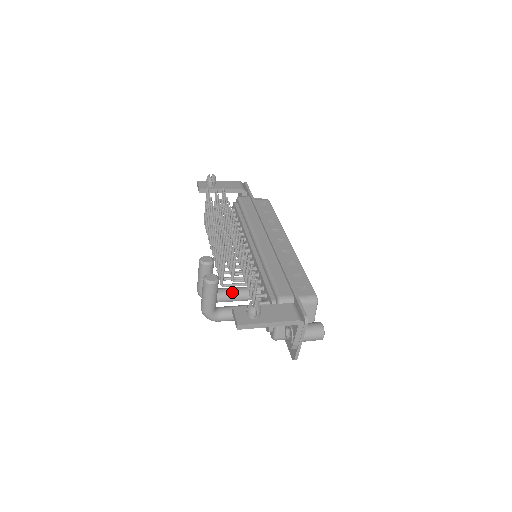
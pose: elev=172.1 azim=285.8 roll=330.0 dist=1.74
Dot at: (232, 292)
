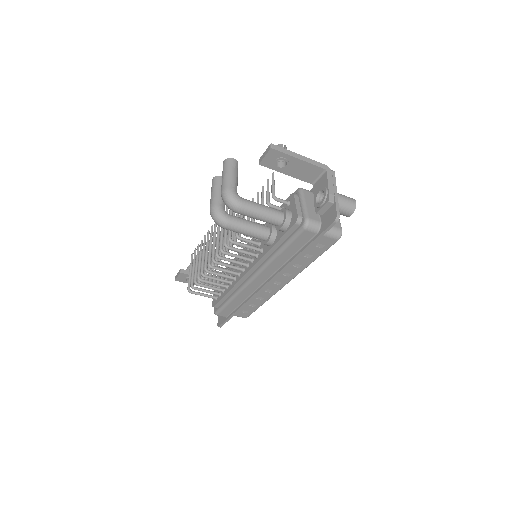
Dot at: (246, 220)
